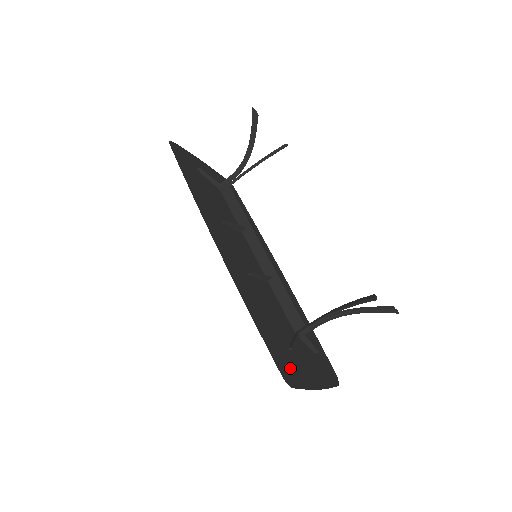
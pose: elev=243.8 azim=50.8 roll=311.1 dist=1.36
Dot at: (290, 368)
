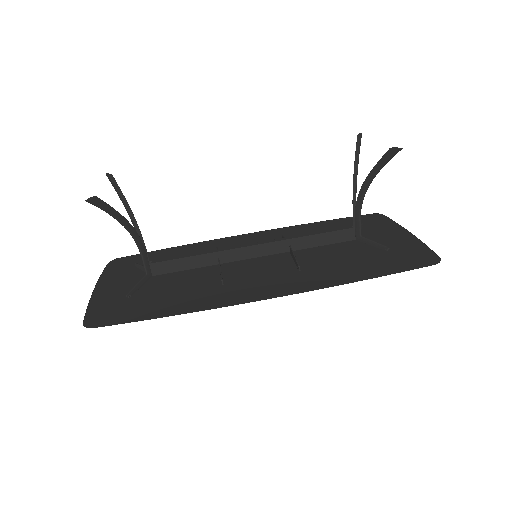
Dot at: (411, 255)
